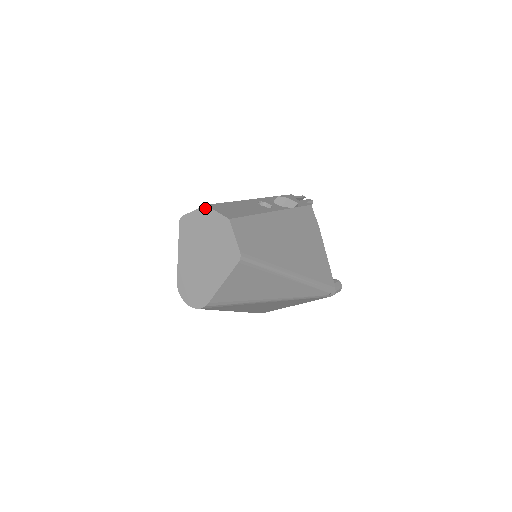
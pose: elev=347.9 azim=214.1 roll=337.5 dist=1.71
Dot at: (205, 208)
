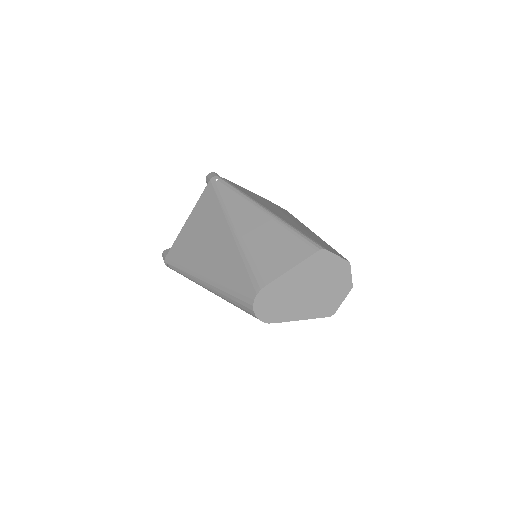
Dot at: (348, 264)
